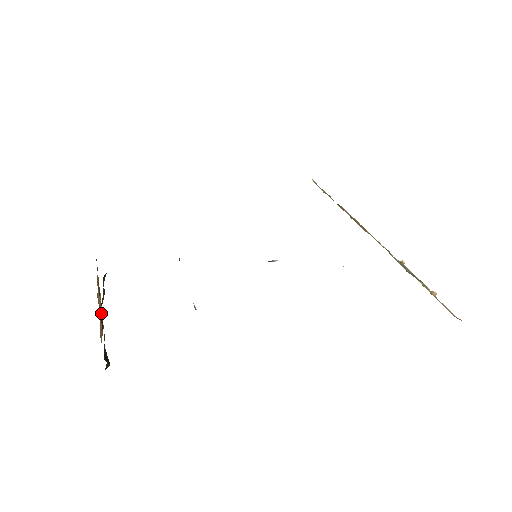
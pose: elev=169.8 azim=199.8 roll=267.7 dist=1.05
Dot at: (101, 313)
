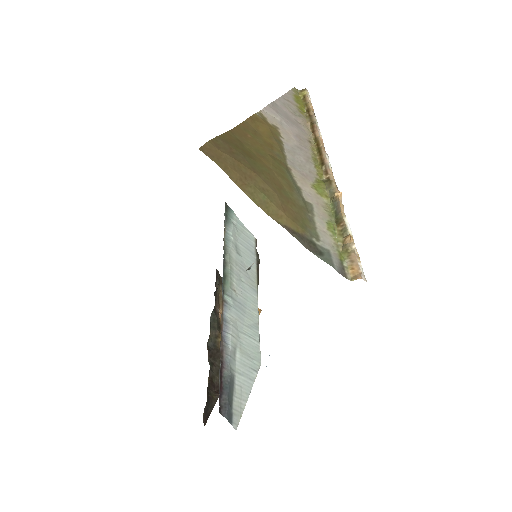
Dot at: occluded
